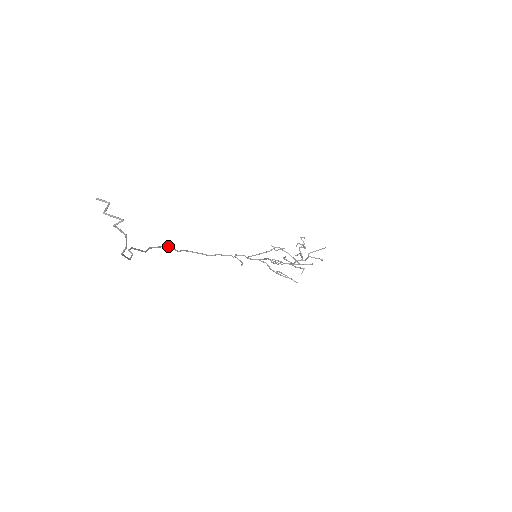
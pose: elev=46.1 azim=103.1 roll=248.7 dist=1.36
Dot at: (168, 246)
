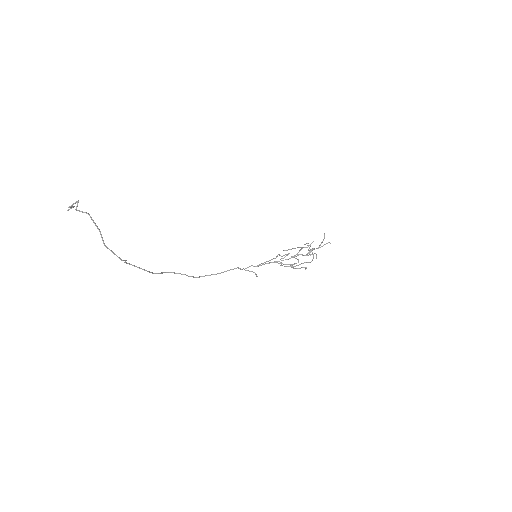
Dot at: (172, 272)
